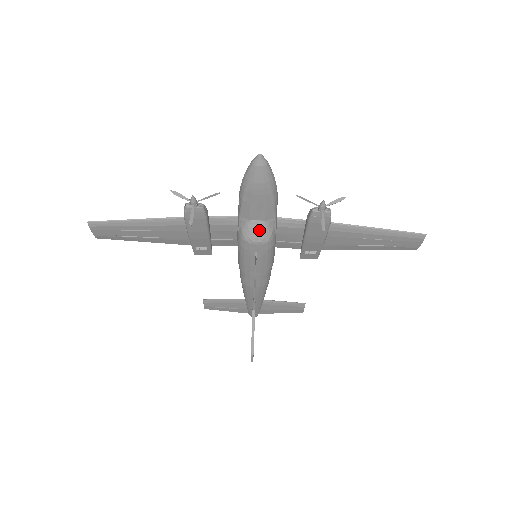
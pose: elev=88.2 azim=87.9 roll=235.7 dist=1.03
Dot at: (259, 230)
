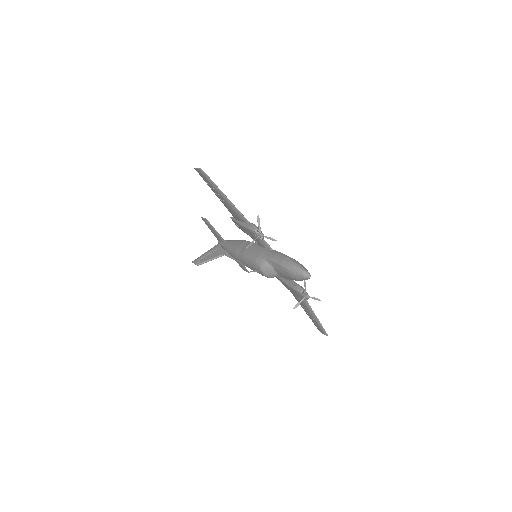
Dot at: (271, 273)
